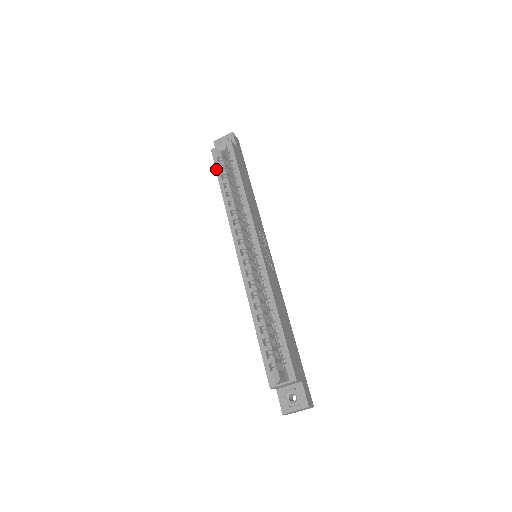
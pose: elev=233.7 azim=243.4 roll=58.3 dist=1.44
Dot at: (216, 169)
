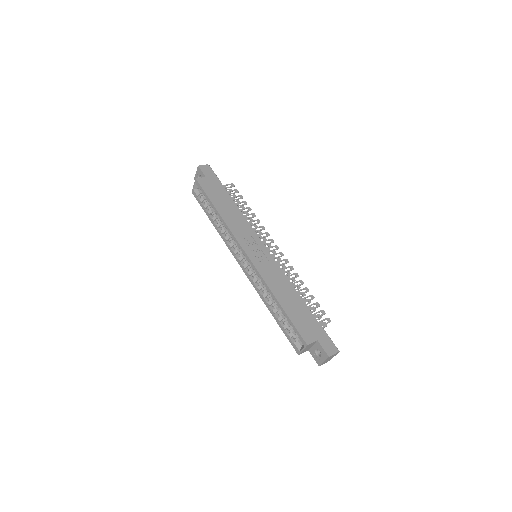
Dot at: (201, 206)
